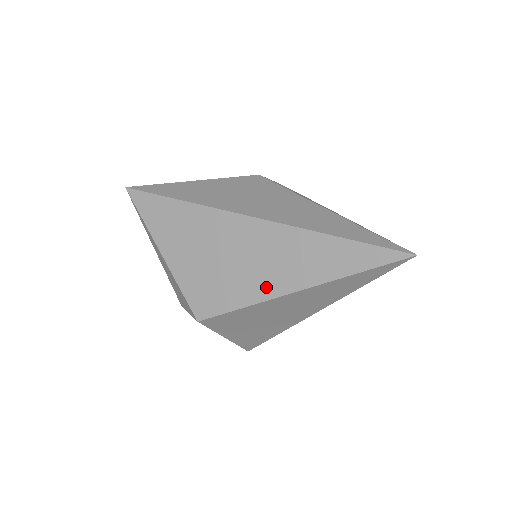
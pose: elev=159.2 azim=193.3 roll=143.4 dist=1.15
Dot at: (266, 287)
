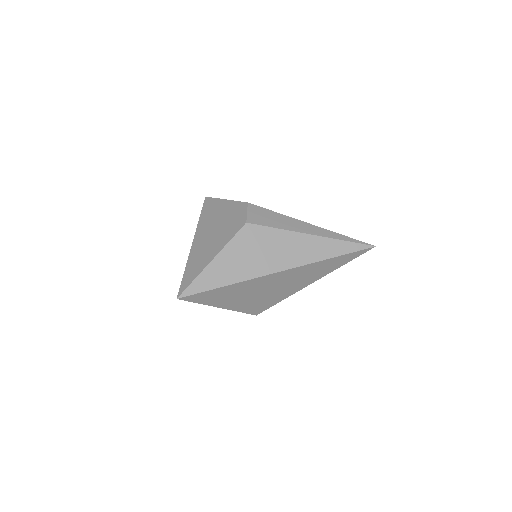
Dot at: (296, 288)
